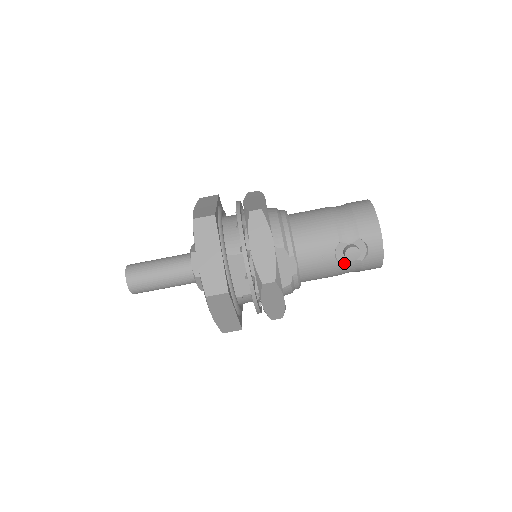
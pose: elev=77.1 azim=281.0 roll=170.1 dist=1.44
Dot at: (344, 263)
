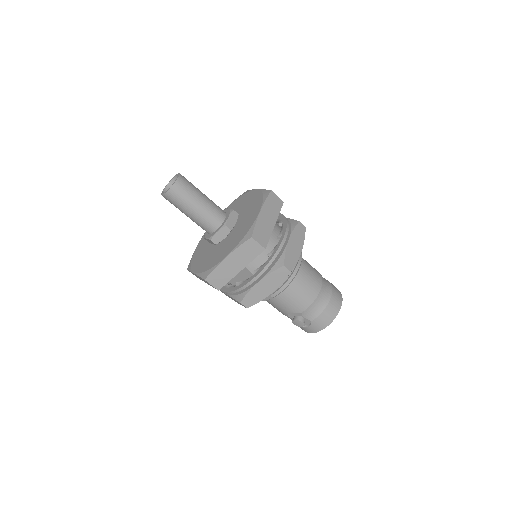
Dot at: (289, 317)
